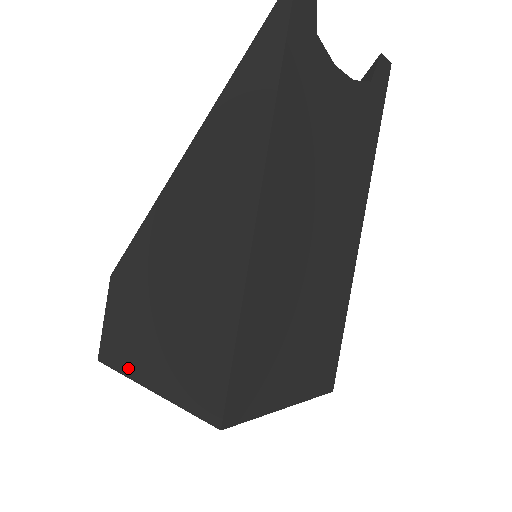
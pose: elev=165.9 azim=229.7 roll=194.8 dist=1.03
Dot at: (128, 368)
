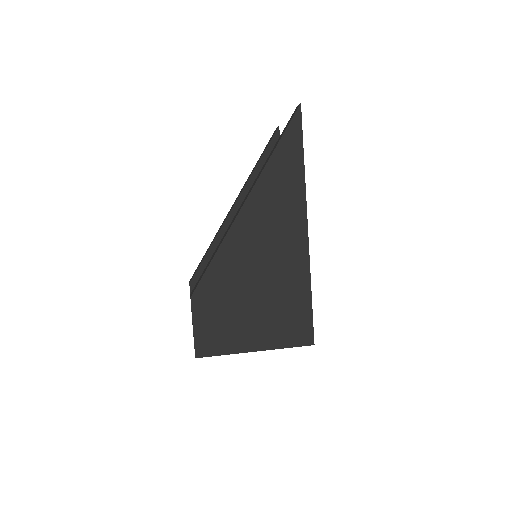
Dot at: (231, 348)
